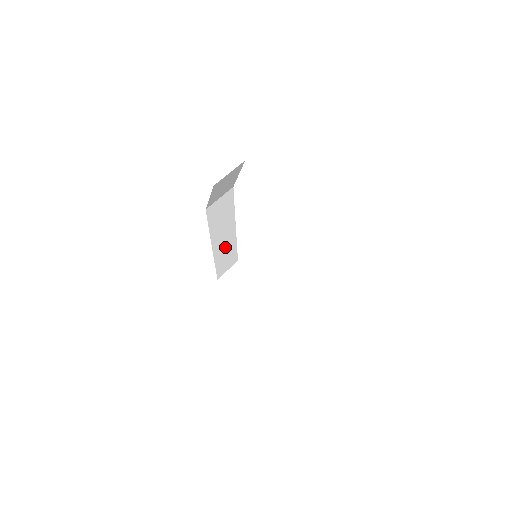
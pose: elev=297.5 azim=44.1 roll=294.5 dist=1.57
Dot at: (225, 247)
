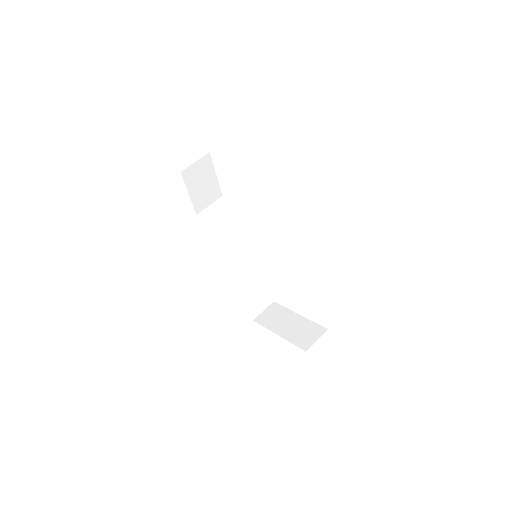
Dot at: (245, 274)
